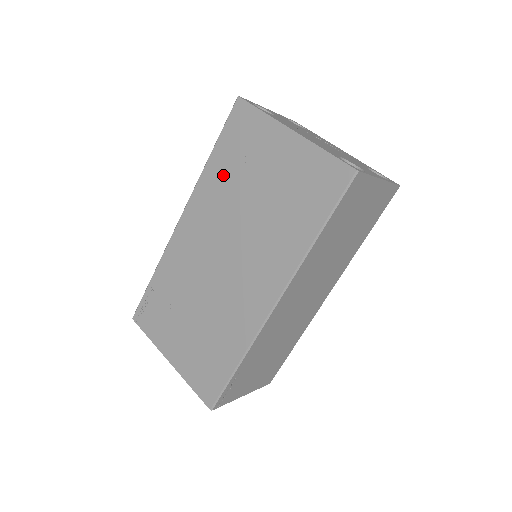
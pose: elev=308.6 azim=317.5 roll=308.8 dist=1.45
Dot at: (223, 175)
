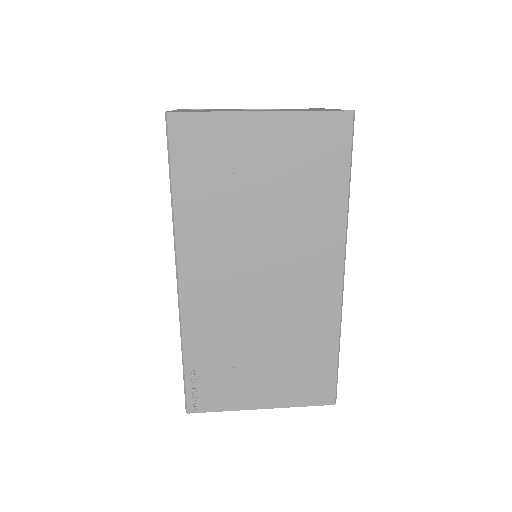
Dot at: (205, 203)
